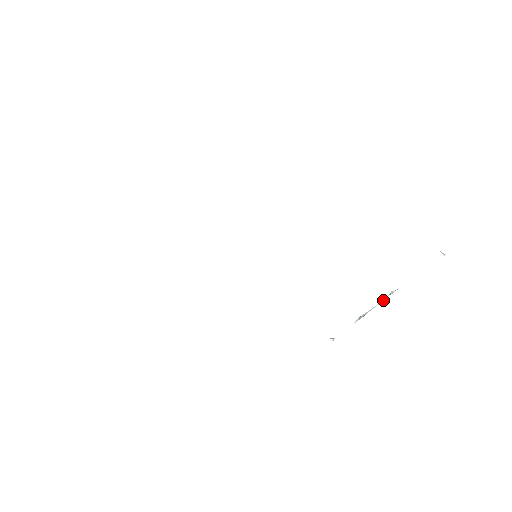
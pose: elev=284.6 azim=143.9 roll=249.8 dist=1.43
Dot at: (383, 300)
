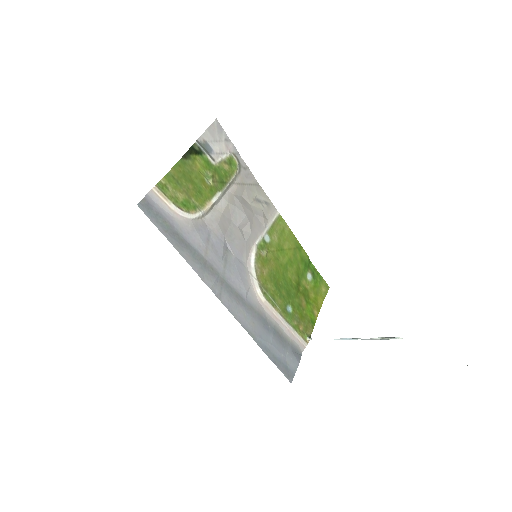
Dot at: (378, 339)
